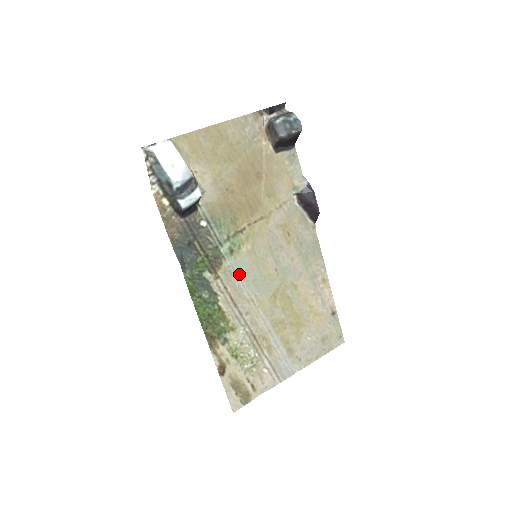
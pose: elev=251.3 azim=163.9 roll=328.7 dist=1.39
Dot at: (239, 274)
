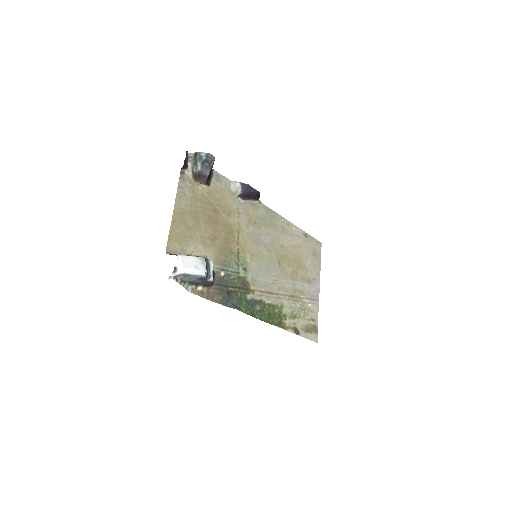
Dot at: (258, 276)
